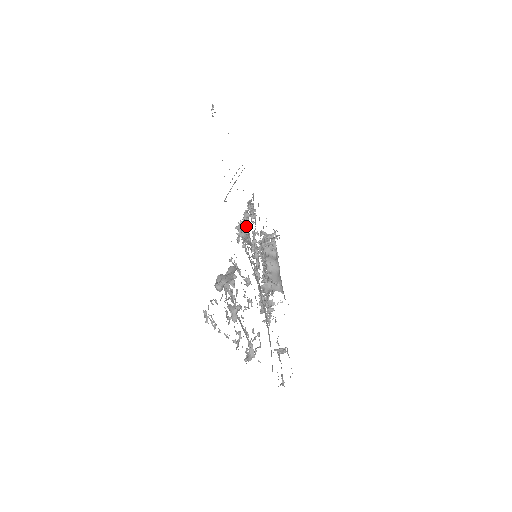
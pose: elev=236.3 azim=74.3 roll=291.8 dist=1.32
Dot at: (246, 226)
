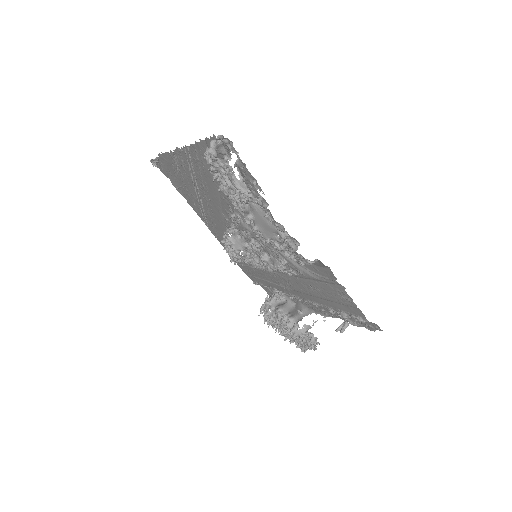
Dot at: (230, 228)
